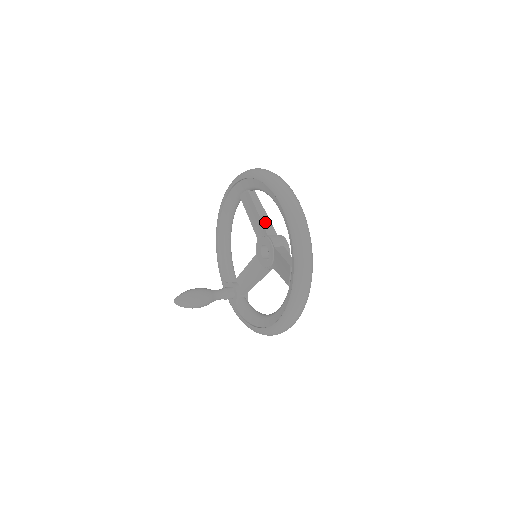
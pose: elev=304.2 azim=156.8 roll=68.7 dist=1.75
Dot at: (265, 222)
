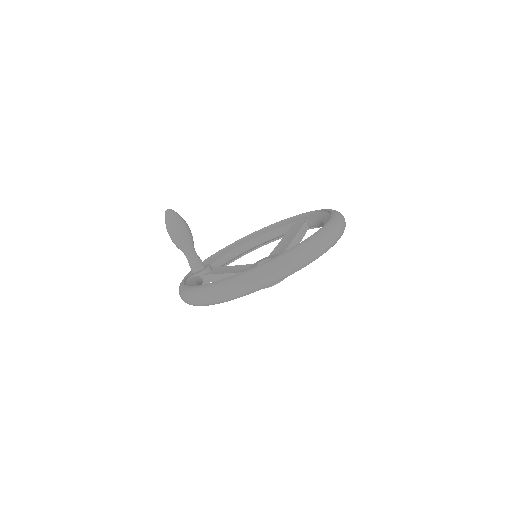
Dot at: (291, 247)
